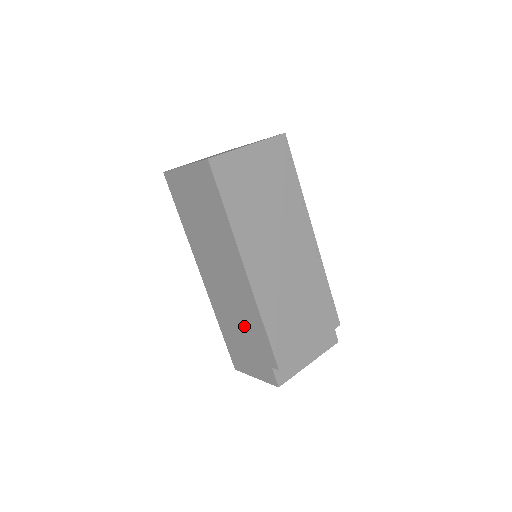
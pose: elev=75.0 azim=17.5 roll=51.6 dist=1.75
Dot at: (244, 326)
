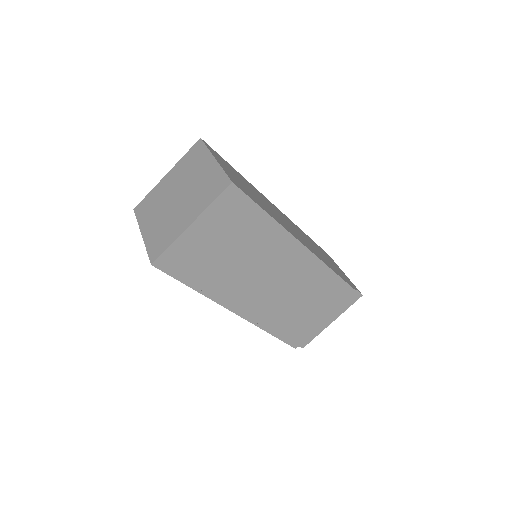
Dot at: occluded
